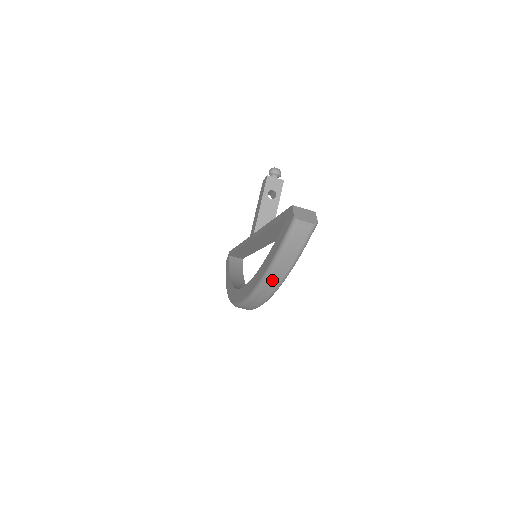
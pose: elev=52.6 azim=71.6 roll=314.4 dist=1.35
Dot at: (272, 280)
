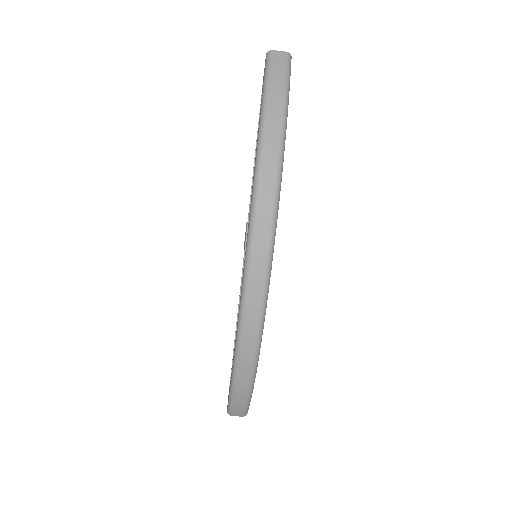
Dot at: (270, 129)
